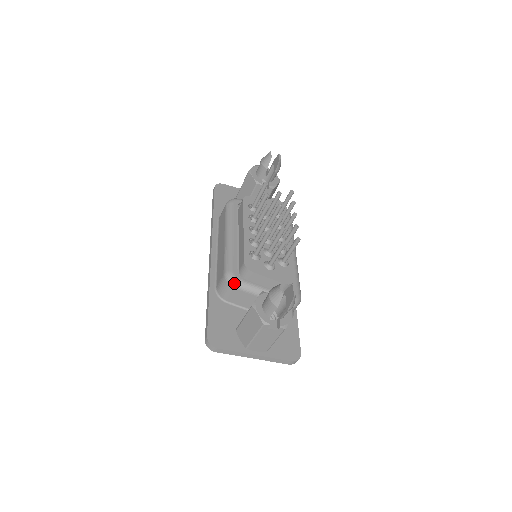
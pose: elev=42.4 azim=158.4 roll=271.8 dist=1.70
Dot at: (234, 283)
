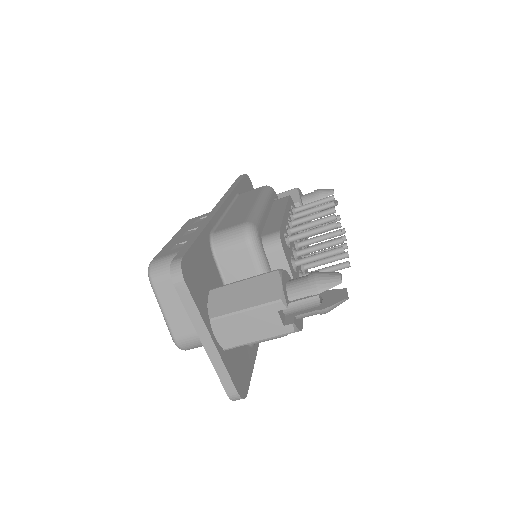
Dot at: (253, 239)
